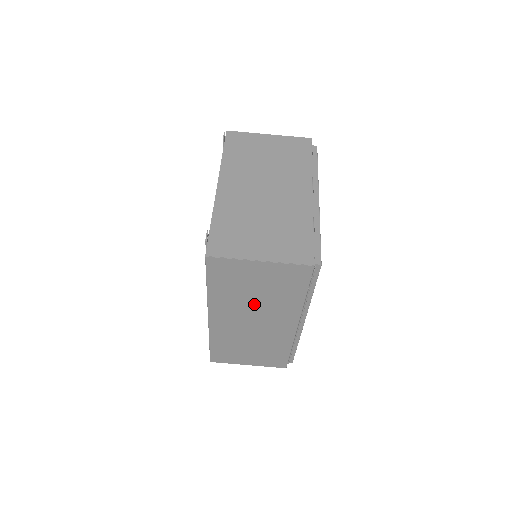
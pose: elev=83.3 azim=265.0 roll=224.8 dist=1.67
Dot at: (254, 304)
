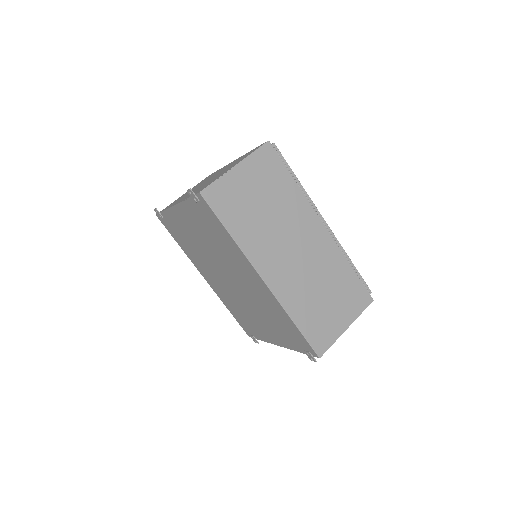
Dot at: (275, 224)
